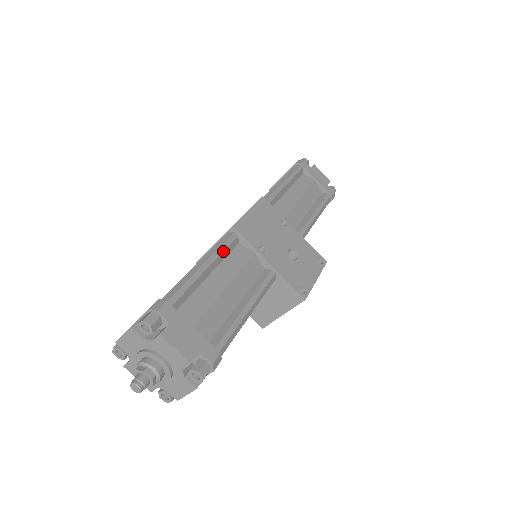
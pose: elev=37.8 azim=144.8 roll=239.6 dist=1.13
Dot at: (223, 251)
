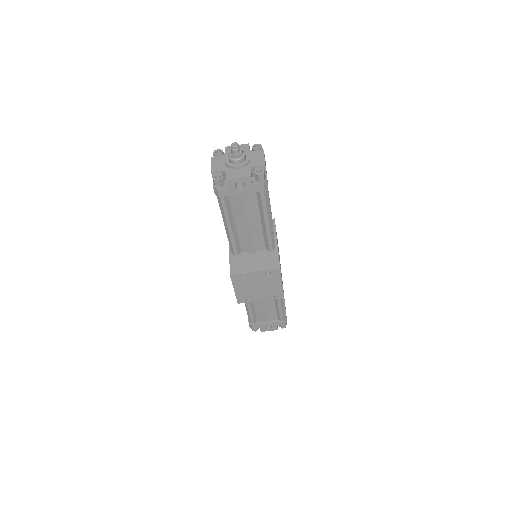
Dot at: occluded
